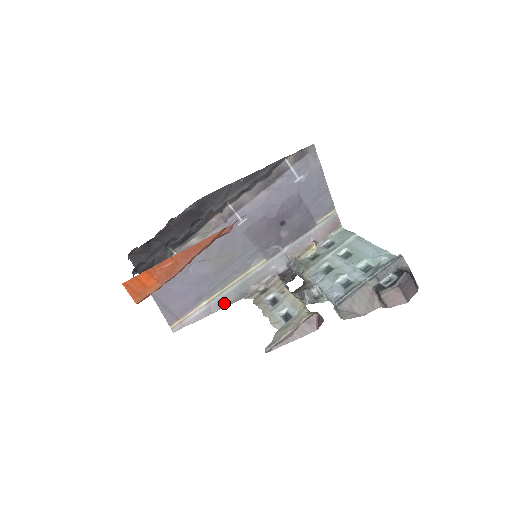
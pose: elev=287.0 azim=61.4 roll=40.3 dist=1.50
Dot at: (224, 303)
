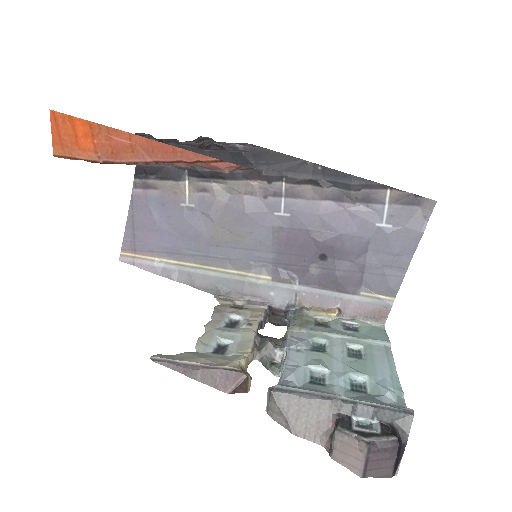
Dot at: (191, 280)
